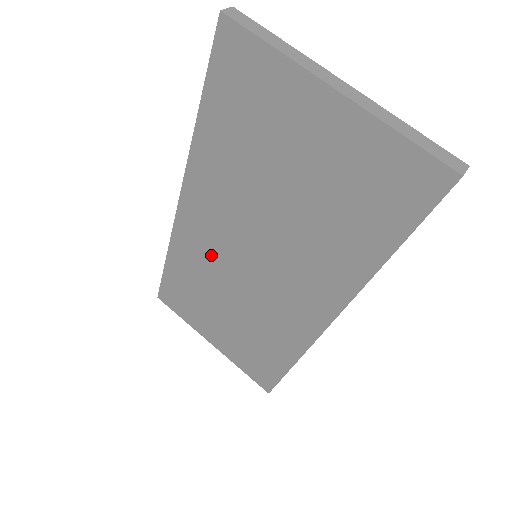
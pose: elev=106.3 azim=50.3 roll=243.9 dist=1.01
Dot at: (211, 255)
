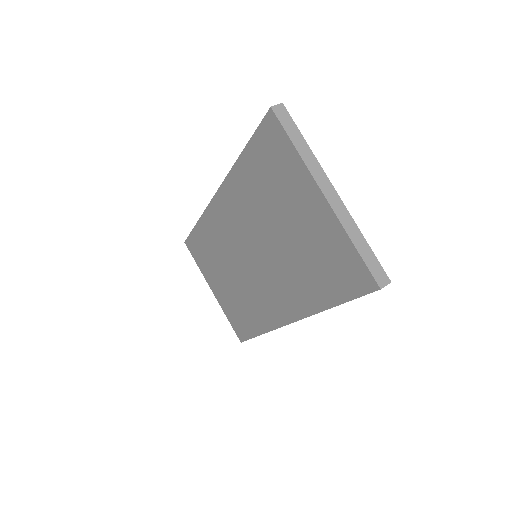
Dot at: (227, 239)
